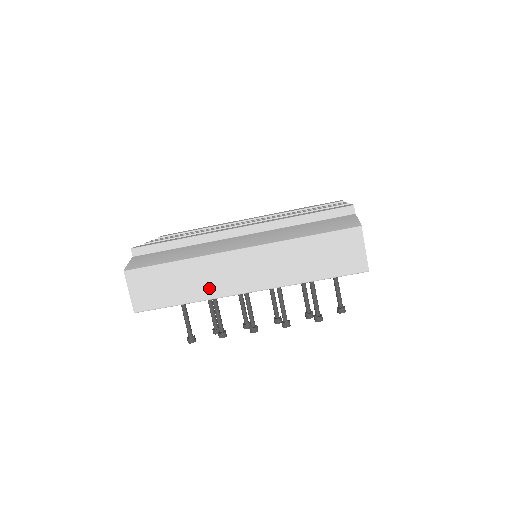
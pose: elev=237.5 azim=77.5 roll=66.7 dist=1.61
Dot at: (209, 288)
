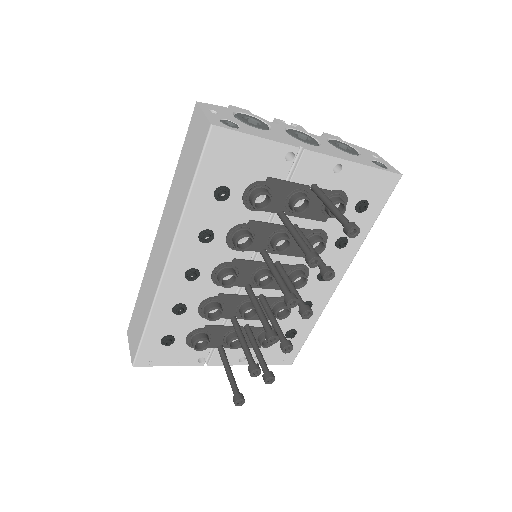
Dot at: (152, 291)
